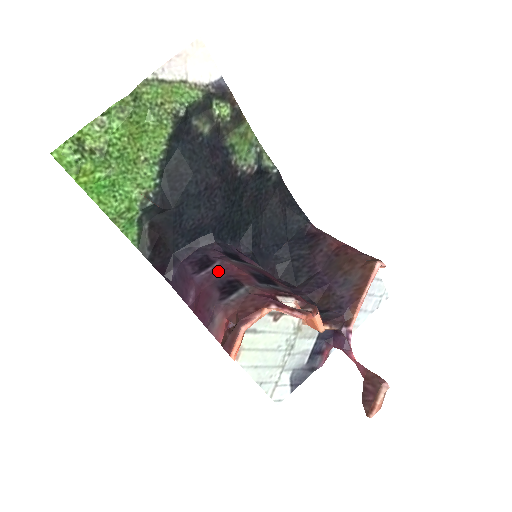
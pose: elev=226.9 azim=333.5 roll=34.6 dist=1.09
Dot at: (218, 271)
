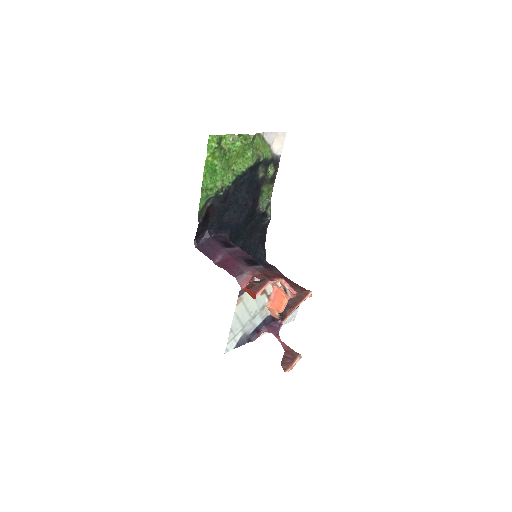
Dot at: (240, 252)
